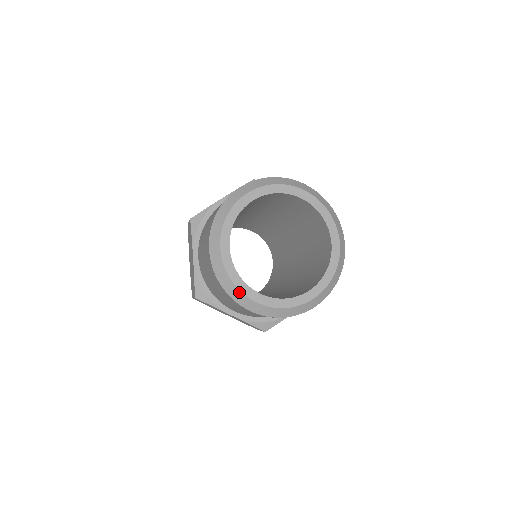
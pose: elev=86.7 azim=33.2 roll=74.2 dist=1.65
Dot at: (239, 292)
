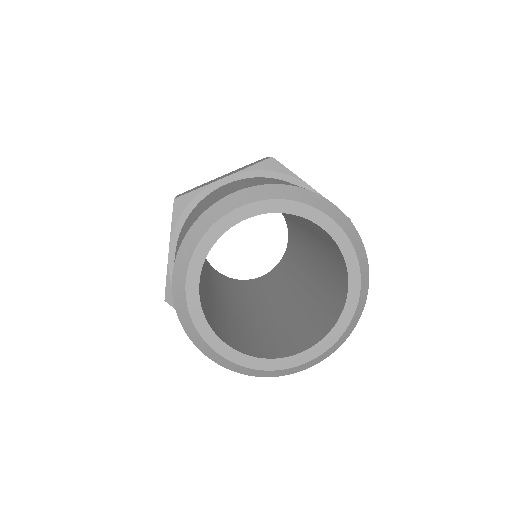
Dot at: (282, 371)
